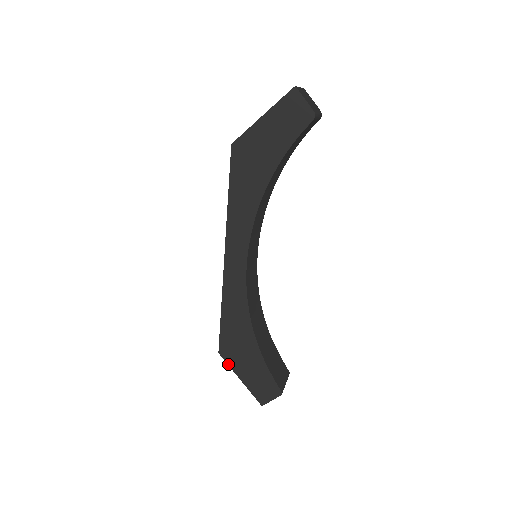
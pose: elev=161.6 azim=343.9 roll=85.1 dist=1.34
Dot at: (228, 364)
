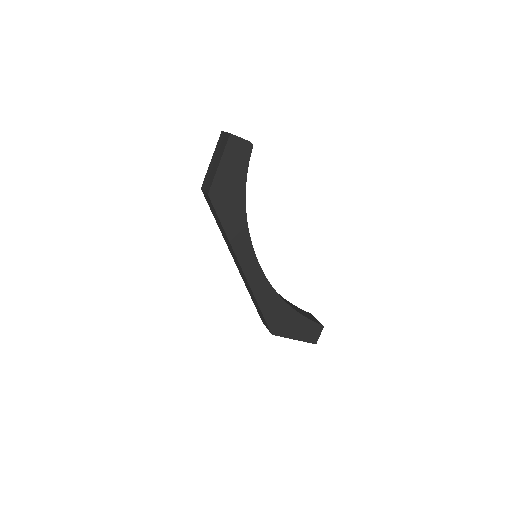
Dot at: (282, 336)
